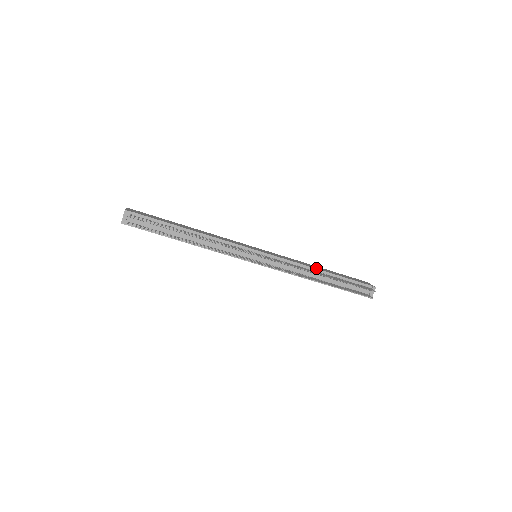
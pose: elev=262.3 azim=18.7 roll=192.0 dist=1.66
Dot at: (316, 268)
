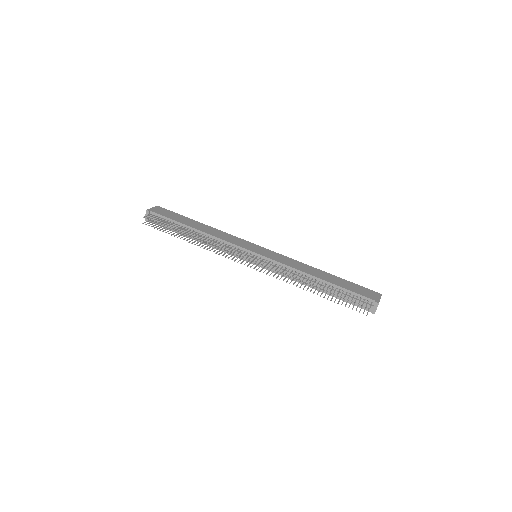
Dot at: (312, 274)
